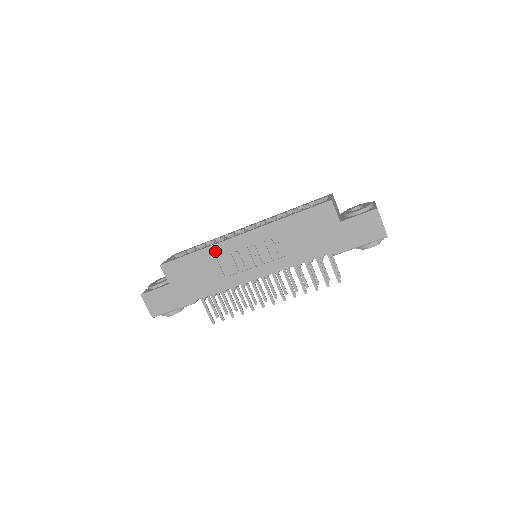
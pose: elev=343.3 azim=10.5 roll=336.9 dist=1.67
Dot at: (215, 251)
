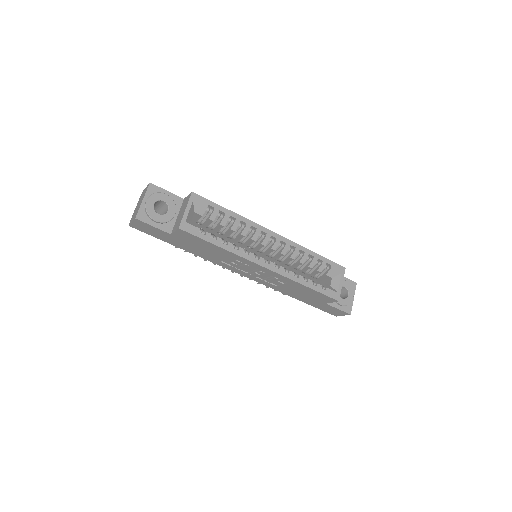
Dot at: (235, 257)
